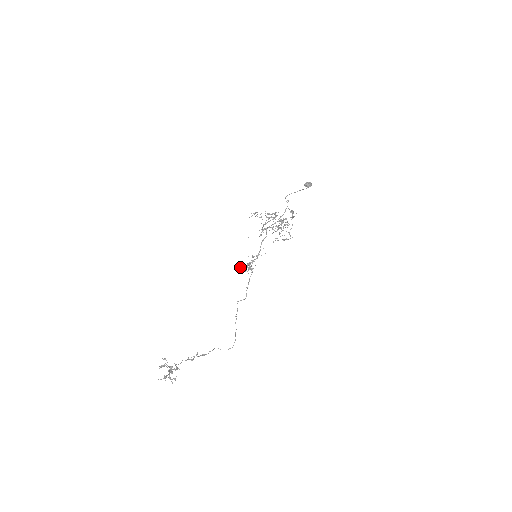
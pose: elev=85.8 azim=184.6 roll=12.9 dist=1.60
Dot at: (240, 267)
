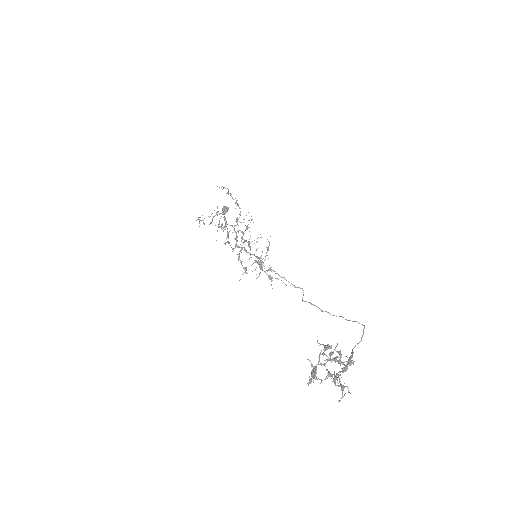
Dot at: (257, 277)
